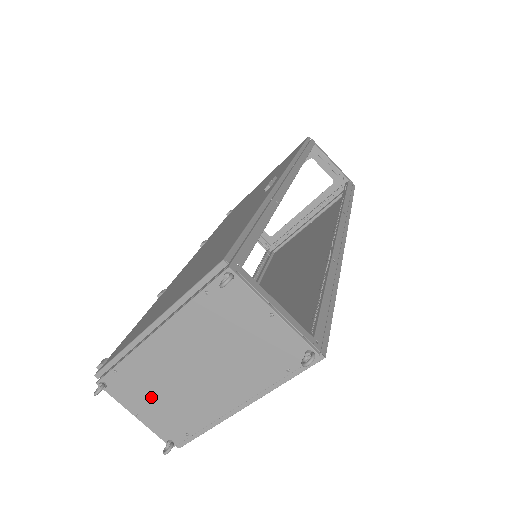
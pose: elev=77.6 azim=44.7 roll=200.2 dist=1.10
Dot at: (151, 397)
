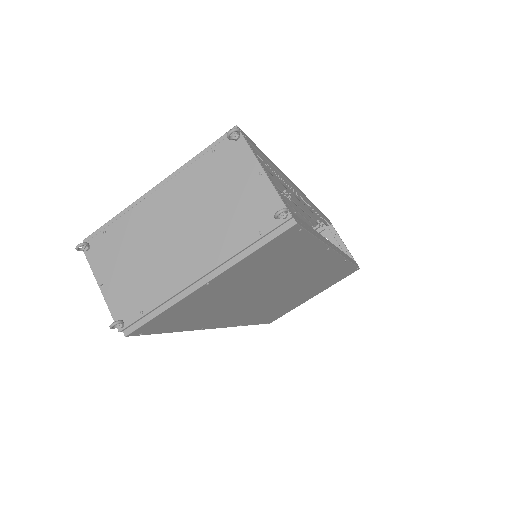
Dot at: (125, 263)
